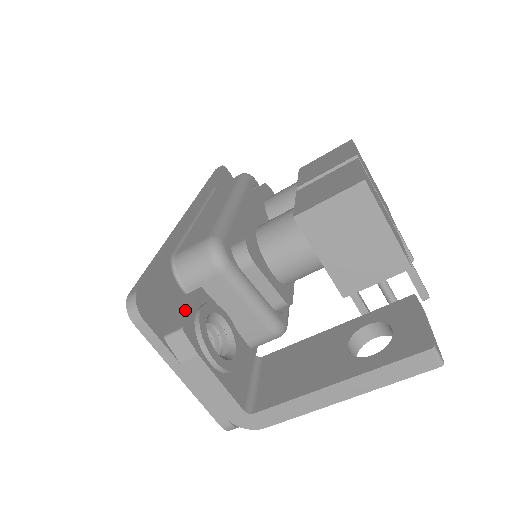
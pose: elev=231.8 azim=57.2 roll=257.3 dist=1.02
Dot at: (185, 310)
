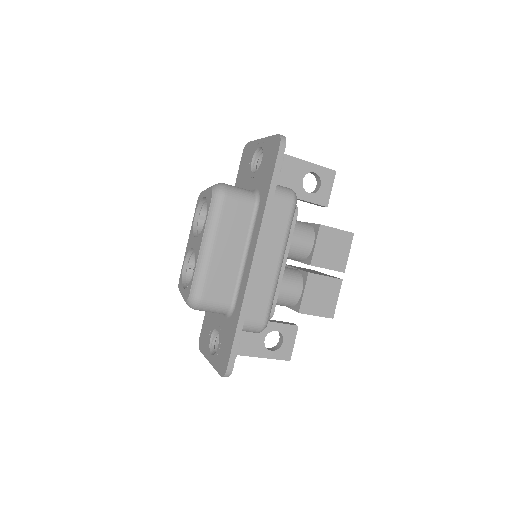
Dot at: occluded
